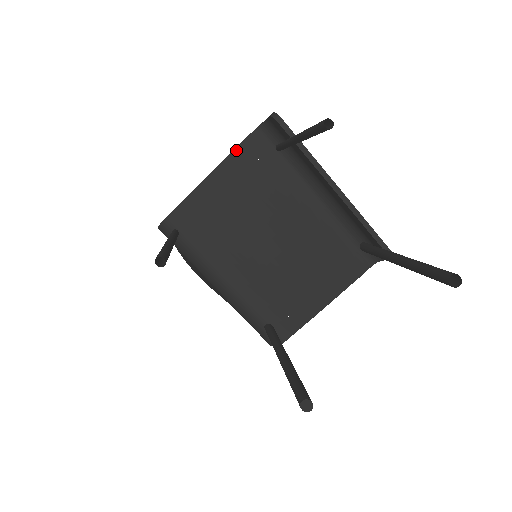
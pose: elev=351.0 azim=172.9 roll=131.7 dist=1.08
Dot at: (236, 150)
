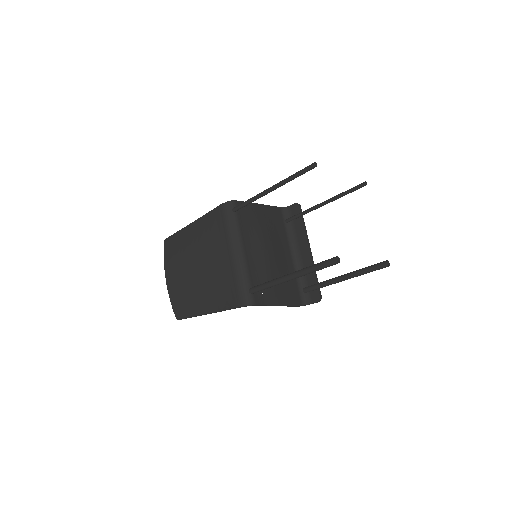
Dot at: (271, 206)
